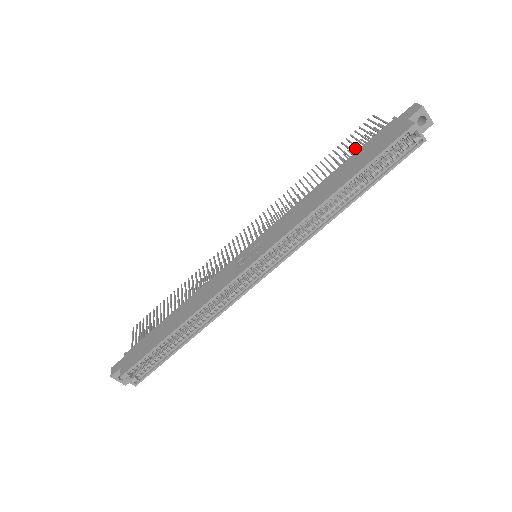
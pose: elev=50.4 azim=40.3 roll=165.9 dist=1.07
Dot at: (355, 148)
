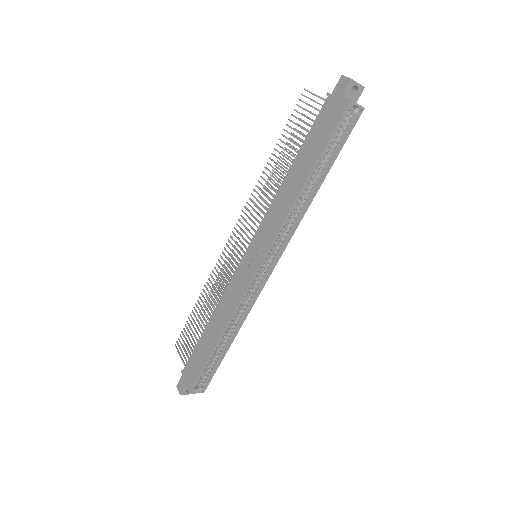
Dot at: (300, 125)
